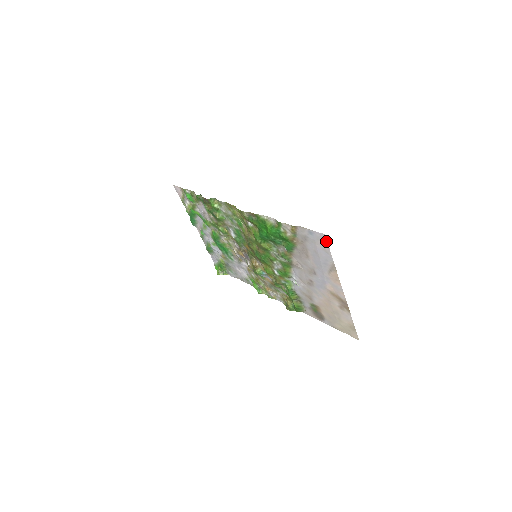
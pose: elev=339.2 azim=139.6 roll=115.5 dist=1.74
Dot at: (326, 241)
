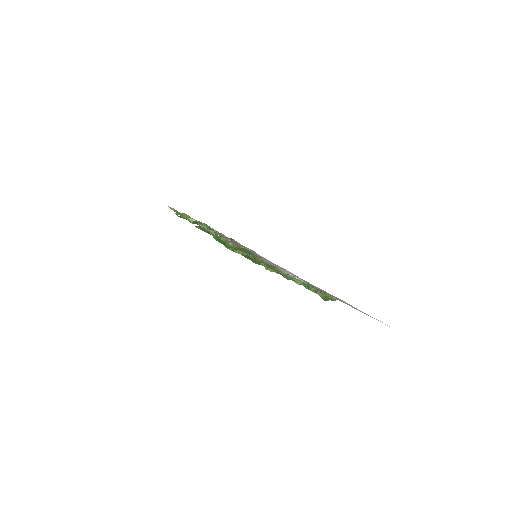
Dot at: (247, 248)
